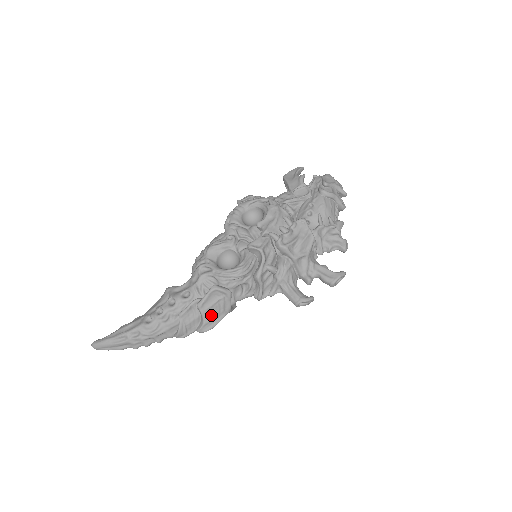
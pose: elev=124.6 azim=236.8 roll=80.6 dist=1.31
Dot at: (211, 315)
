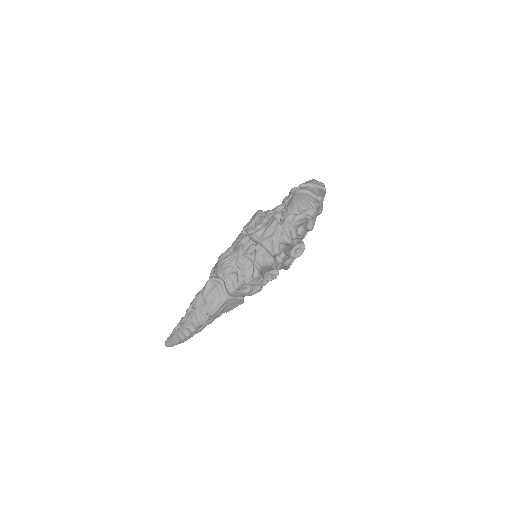
Dot at: (212, 301)
